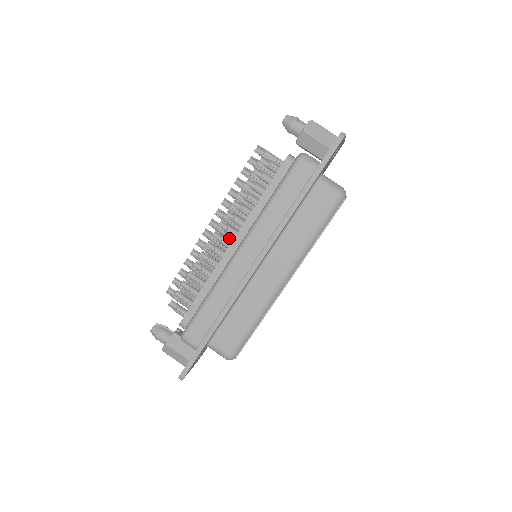
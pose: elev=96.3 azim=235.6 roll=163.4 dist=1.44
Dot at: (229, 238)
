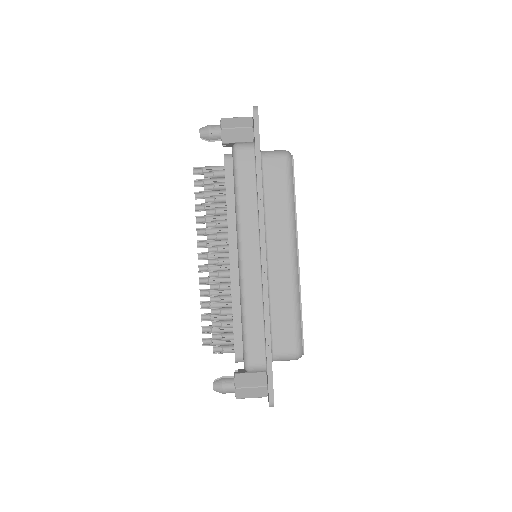
Dot at: occluded
